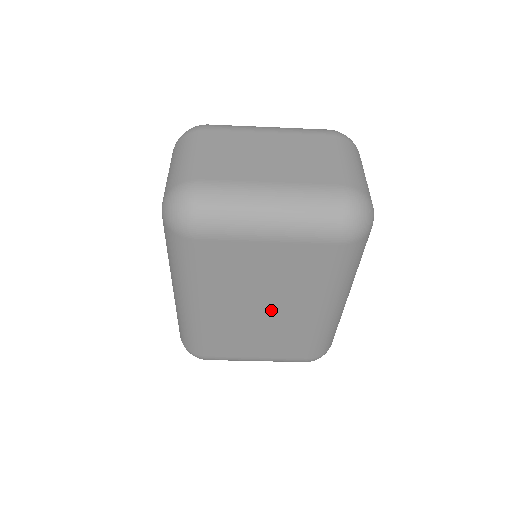
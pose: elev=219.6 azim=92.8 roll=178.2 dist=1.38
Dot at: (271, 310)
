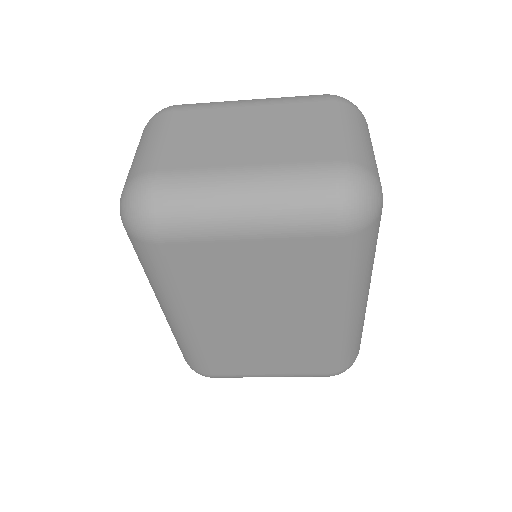
Dot at: (271, 321)
